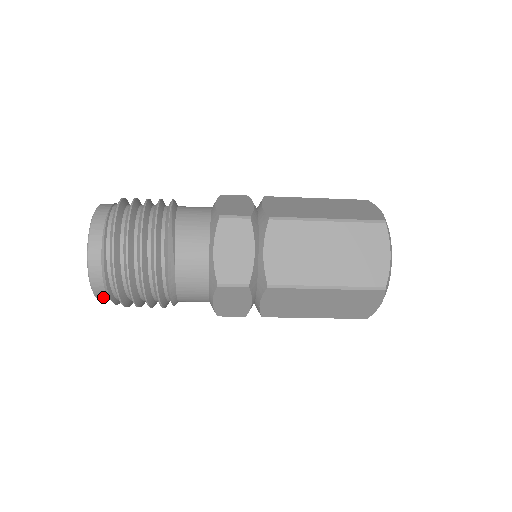
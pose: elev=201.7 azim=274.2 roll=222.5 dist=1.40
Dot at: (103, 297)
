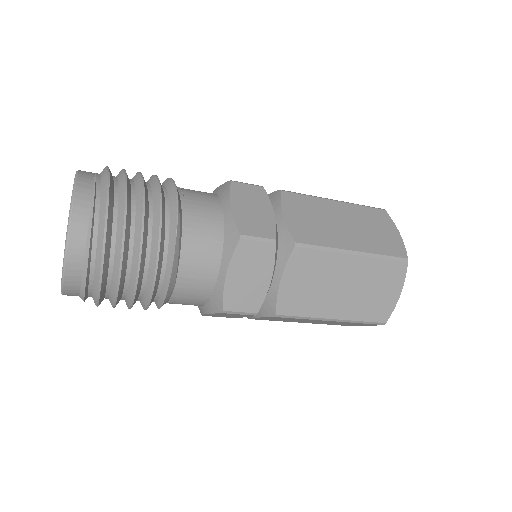
Dot at: occluded
